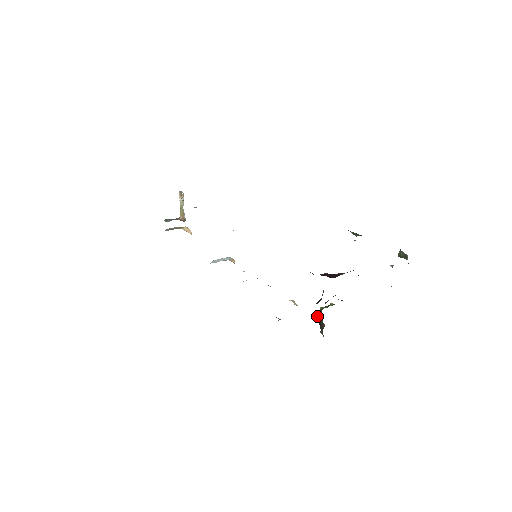
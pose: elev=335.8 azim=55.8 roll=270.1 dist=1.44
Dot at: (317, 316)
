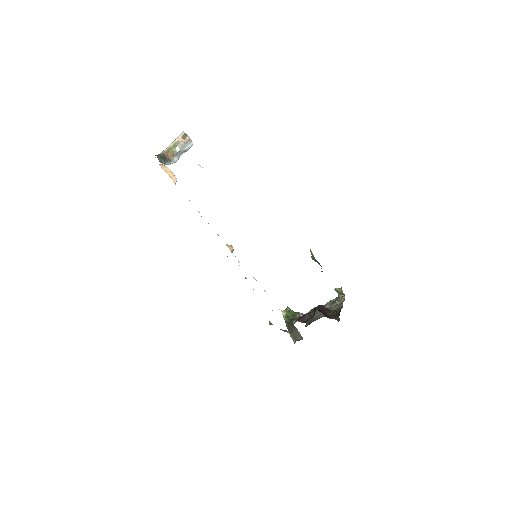
Dot at: (295, 327)
